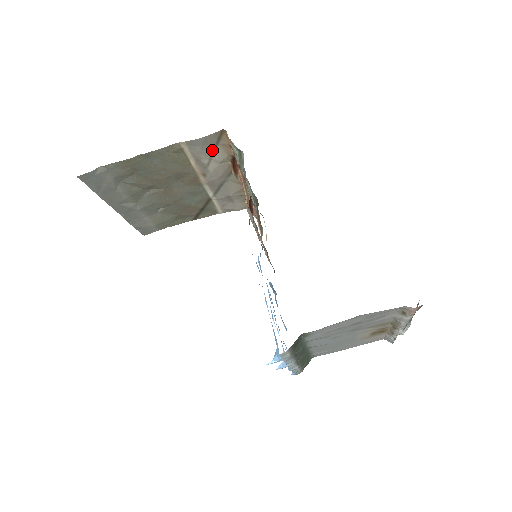
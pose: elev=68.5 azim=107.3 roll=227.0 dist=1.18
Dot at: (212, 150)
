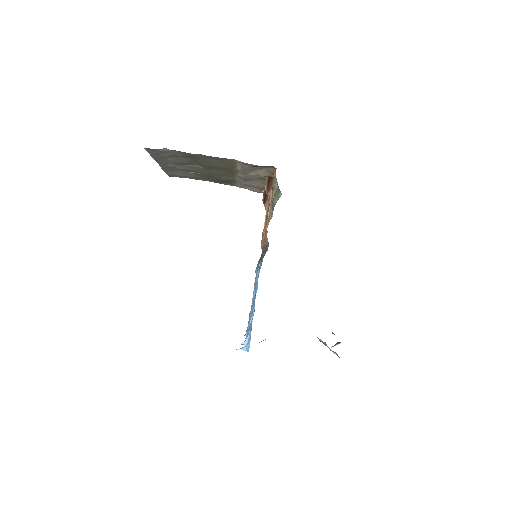
Dot at: (258, 168)
